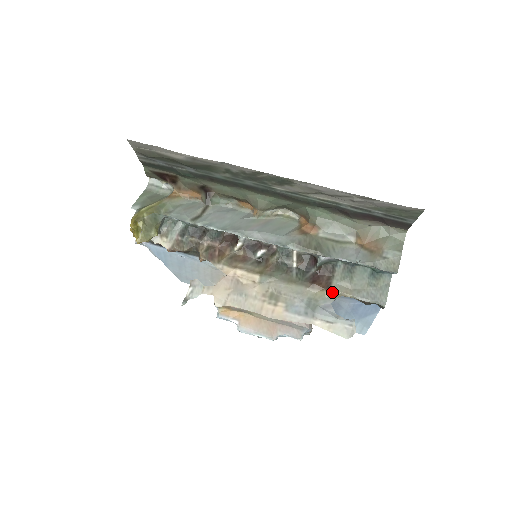
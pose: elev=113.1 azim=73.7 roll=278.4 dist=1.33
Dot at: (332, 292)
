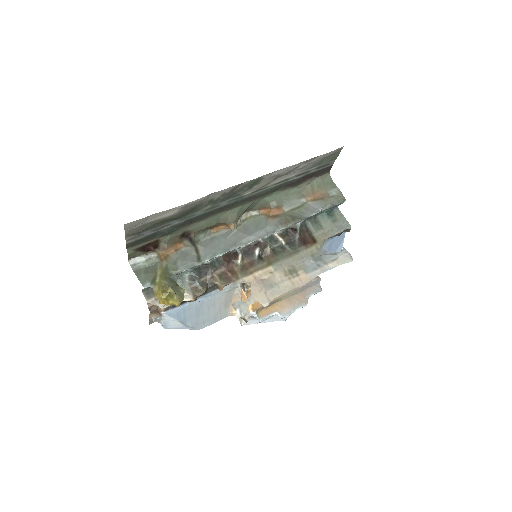
Dot at: (319, 242)
